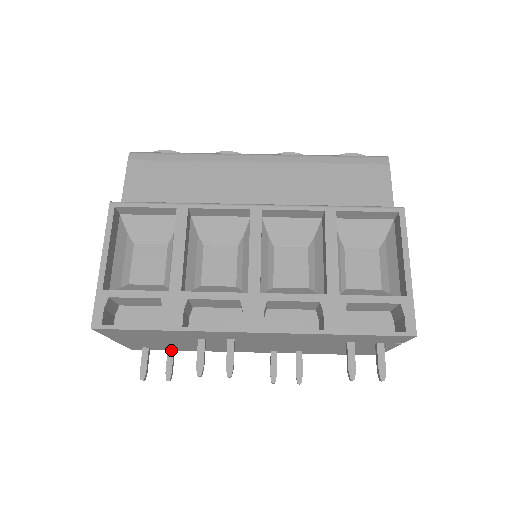
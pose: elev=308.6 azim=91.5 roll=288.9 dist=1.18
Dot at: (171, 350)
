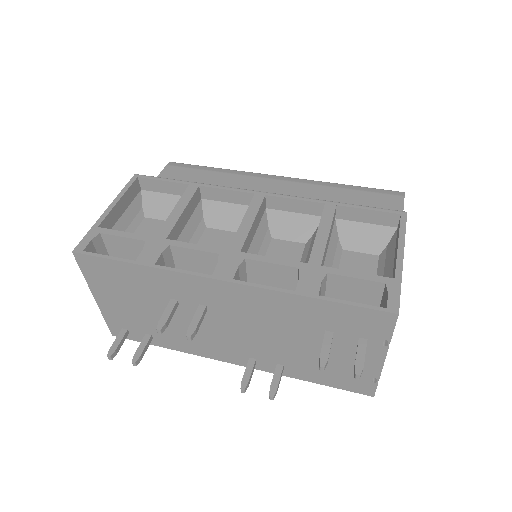
Dot at: (148, 336)
